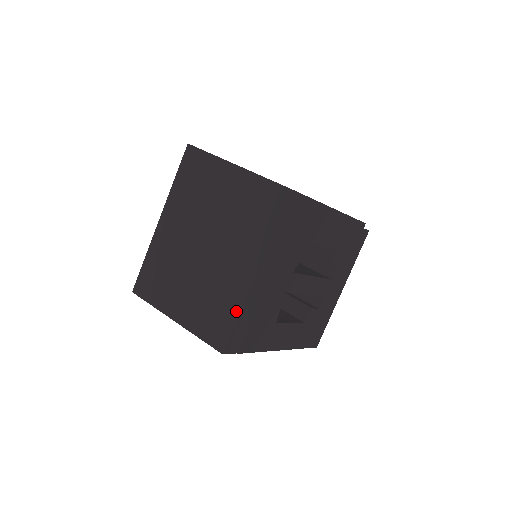
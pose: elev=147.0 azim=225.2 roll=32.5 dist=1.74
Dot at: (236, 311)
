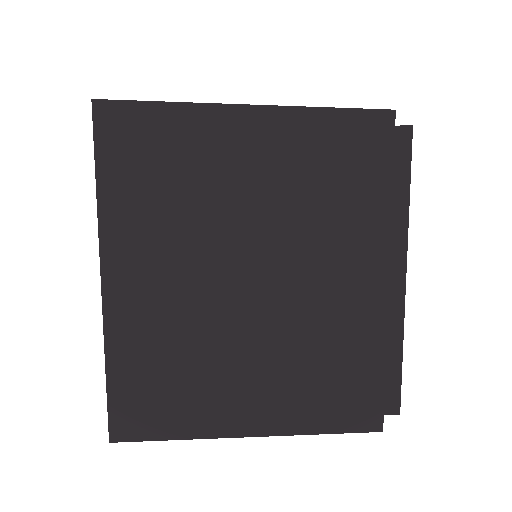
Dot at: (377, 355)
